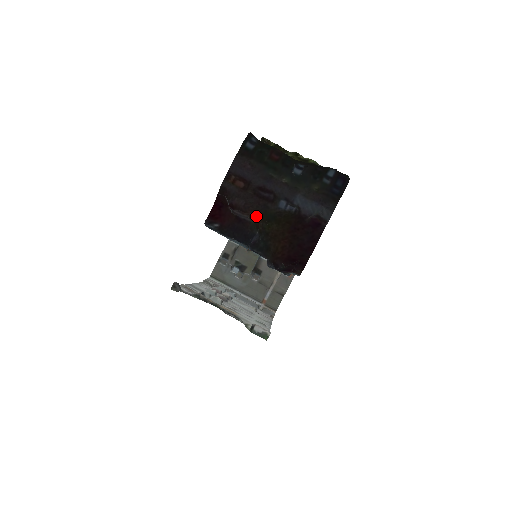
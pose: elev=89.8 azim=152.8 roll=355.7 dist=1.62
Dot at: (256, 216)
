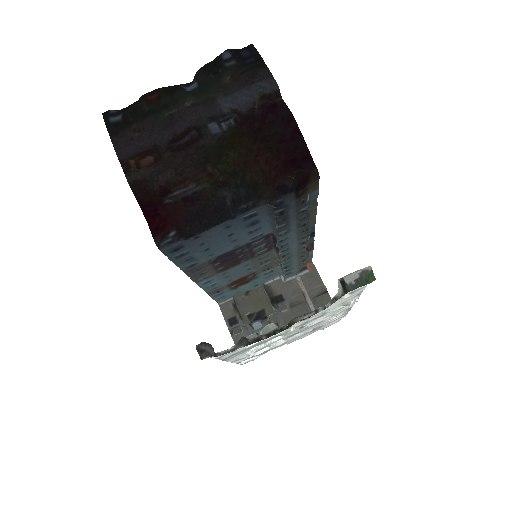
Dot at: (201, 170)
